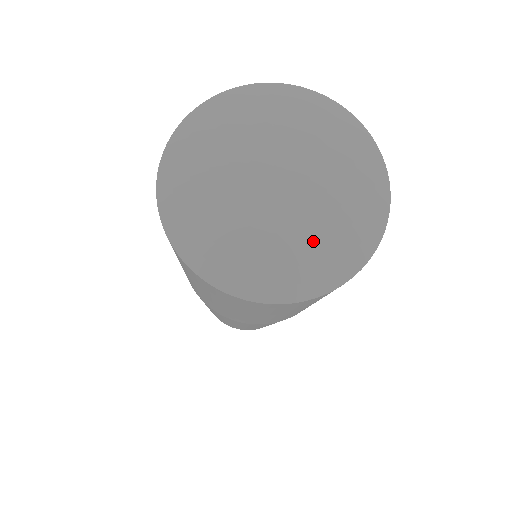
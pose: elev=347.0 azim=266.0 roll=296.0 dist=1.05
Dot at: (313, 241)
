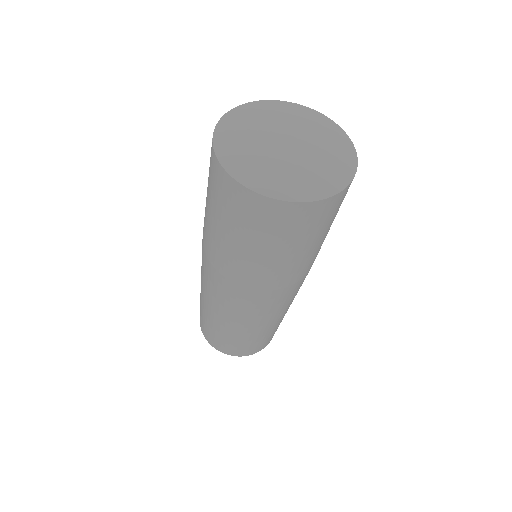
Dot at: (321, 166)
